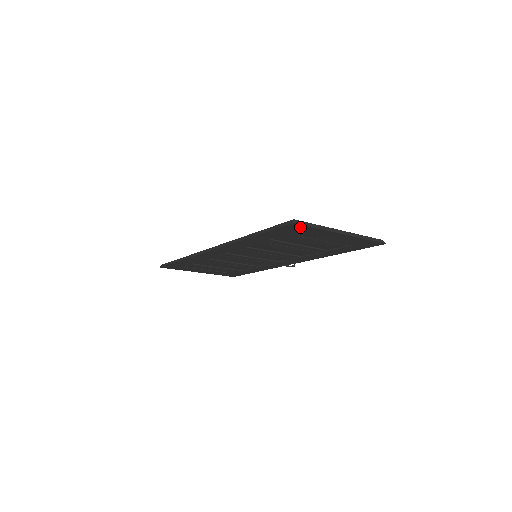
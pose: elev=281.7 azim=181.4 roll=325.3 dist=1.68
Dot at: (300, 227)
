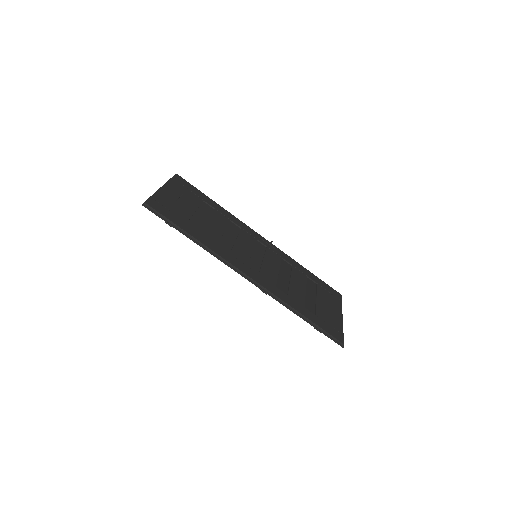
Dot at: occluded
